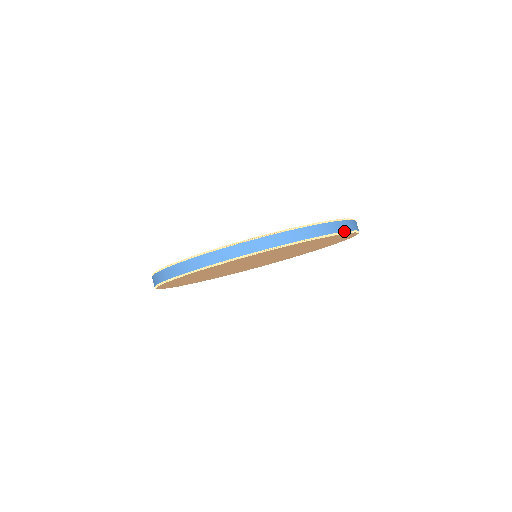
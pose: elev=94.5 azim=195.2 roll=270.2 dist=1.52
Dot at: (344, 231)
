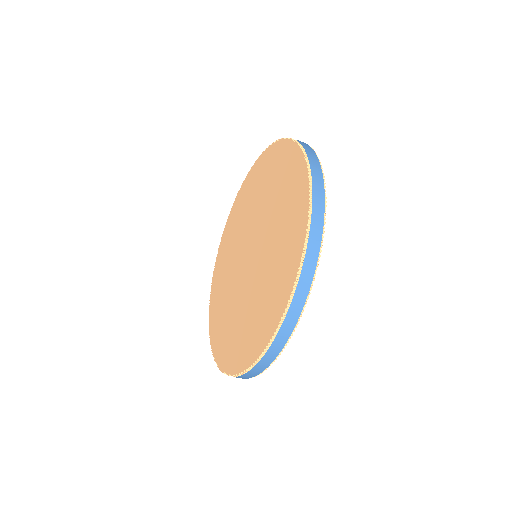
Dot at: (321, 168)
